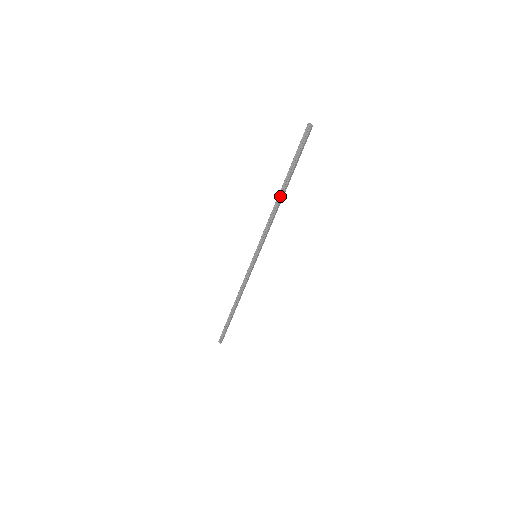
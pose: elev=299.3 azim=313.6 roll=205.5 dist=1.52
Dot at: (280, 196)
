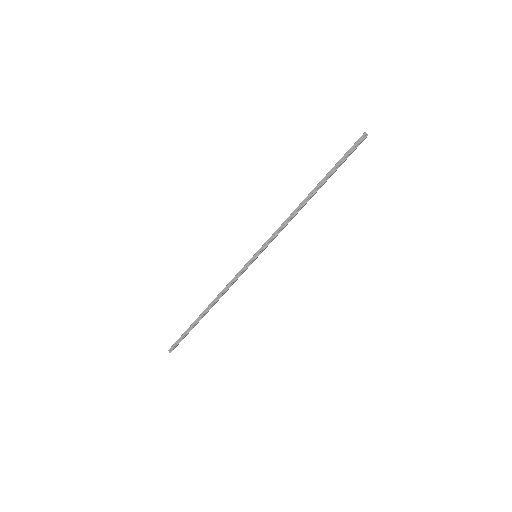
Dot at: (309, 197)
